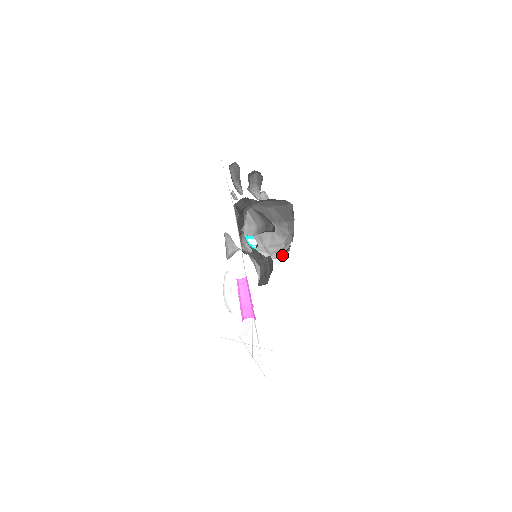
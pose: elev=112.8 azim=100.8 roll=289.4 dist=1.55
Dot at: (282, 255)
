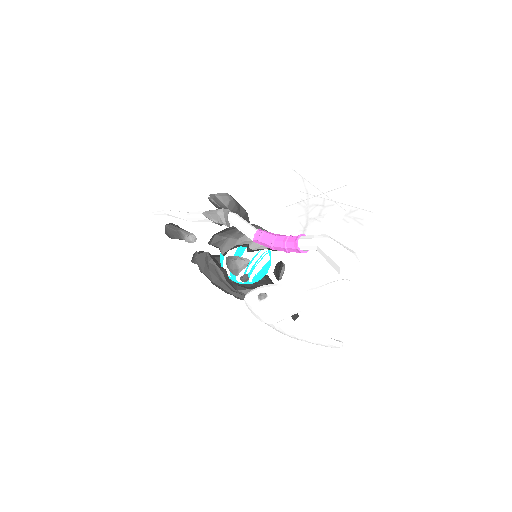
Dot at: (281, 268)
